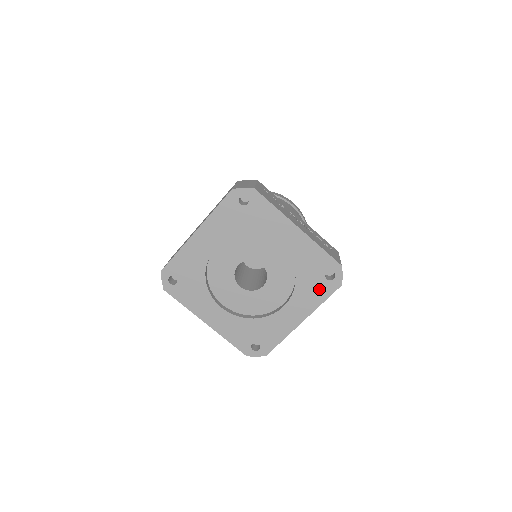
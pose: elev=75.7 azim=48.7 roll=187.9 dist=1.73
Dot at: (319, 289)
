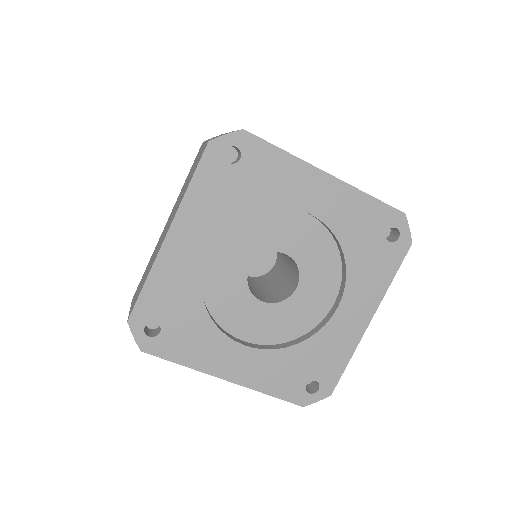
Dot at: (382, 261)
